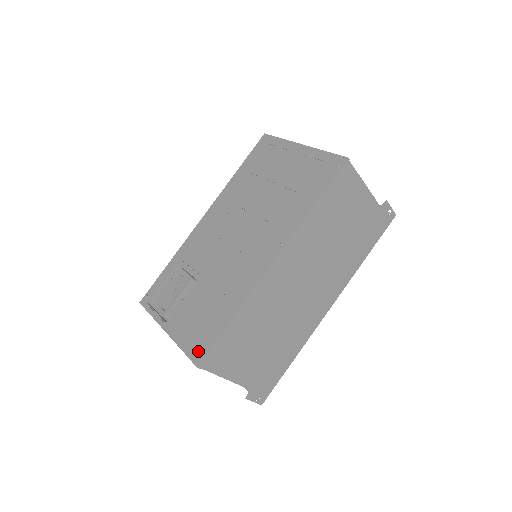
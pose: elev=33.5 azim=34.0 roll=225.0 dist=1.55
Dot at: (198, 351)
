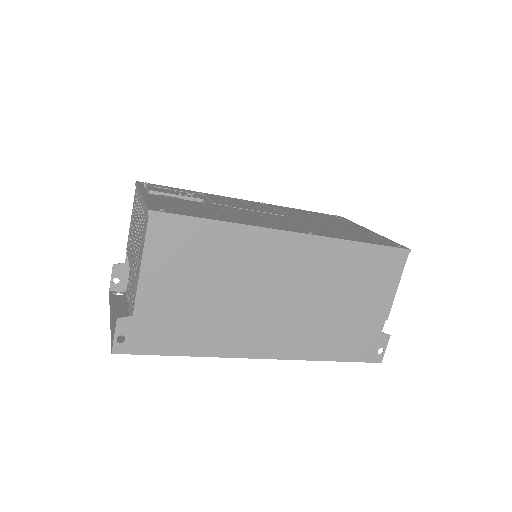
Dot at: (162, 208)
